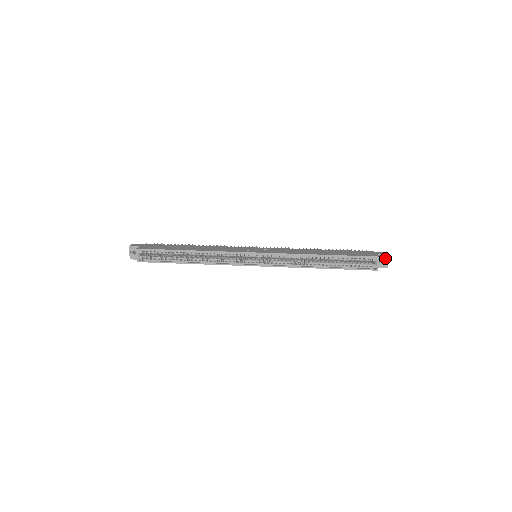
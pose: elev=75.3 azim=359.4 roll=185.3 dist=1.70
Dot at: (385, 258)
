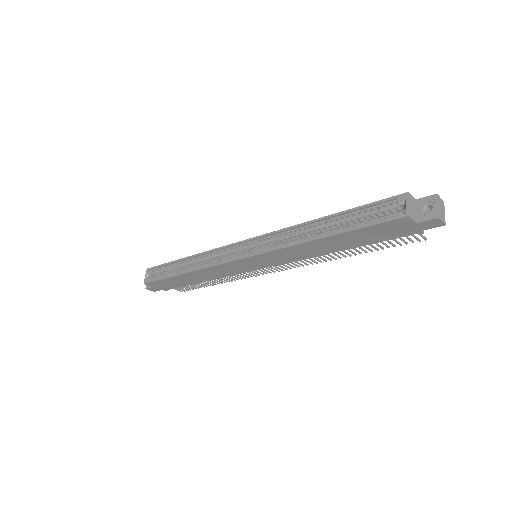
Dot at: (430, 202)
